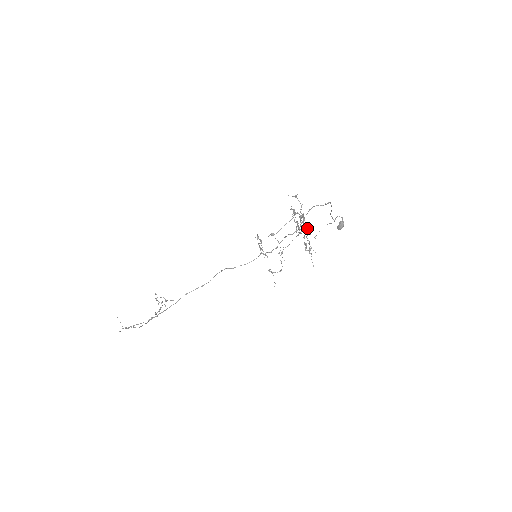
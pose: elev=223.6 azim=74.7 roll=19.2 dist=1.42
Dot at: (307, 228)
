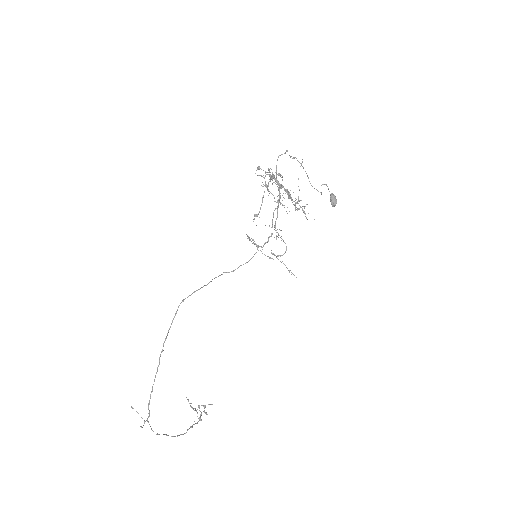
Dot at: (286, 189)
